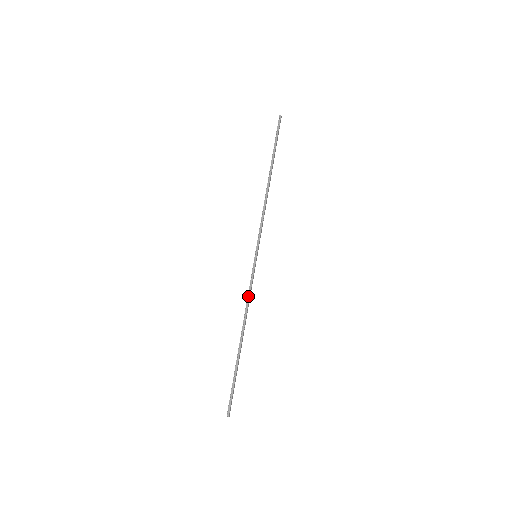
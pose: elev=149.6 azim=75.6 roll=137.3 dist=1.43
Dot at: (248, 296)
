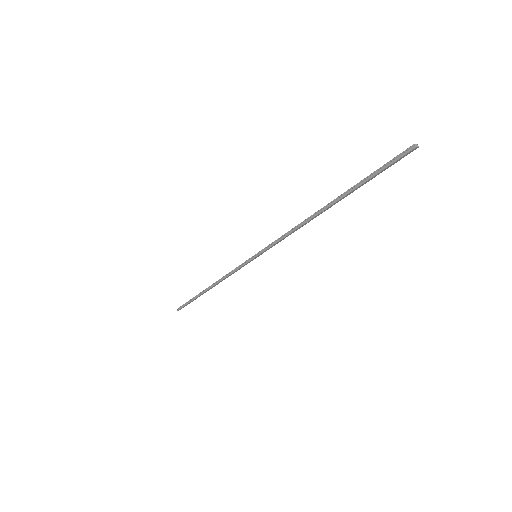
Dot at: (229, 273)
